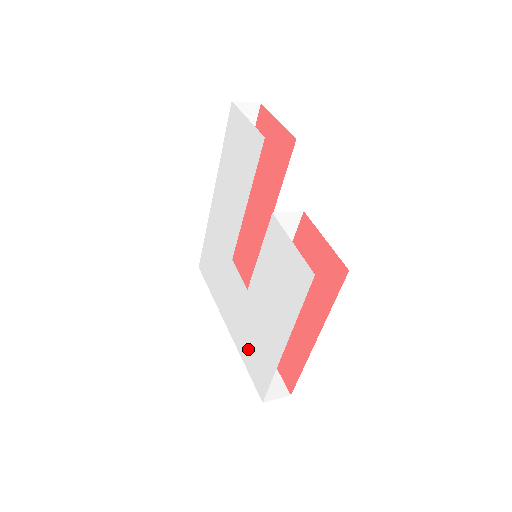
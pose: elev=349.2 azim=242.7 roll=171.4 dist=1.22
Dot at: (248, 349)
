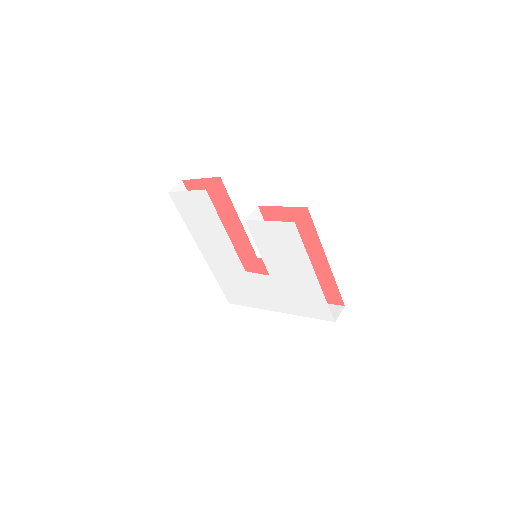
Dot at: (300, 306)
